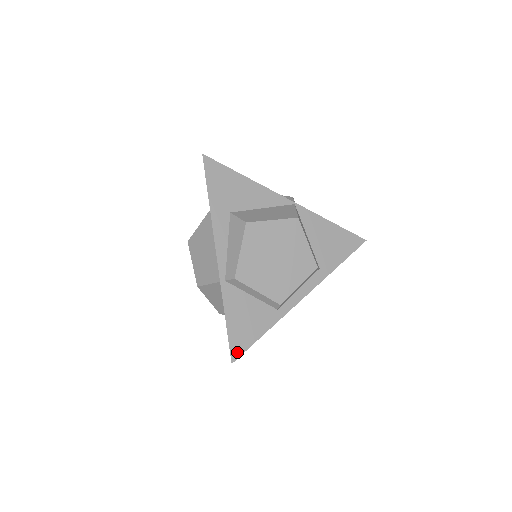
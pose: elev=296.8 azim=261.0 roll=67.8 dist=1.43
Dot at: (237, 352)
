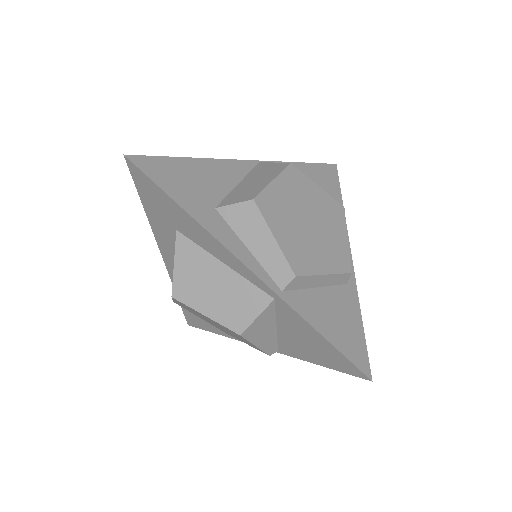
Dot at: (363, 363)
